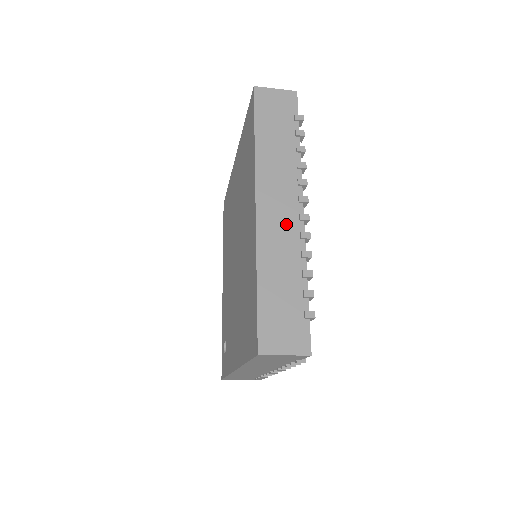
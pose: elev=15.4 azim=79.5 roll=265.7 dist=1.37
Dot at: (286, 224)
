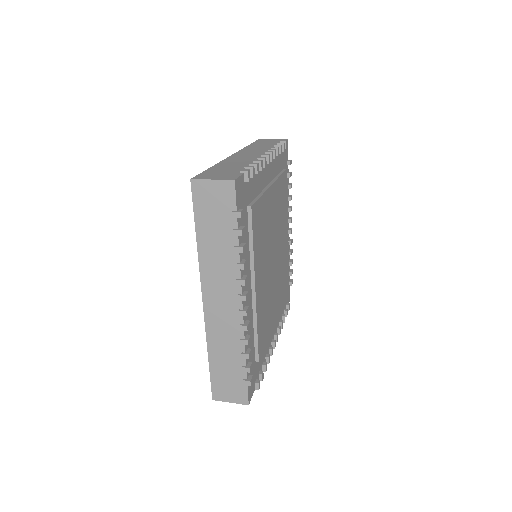
Dot at: (228, 317)
